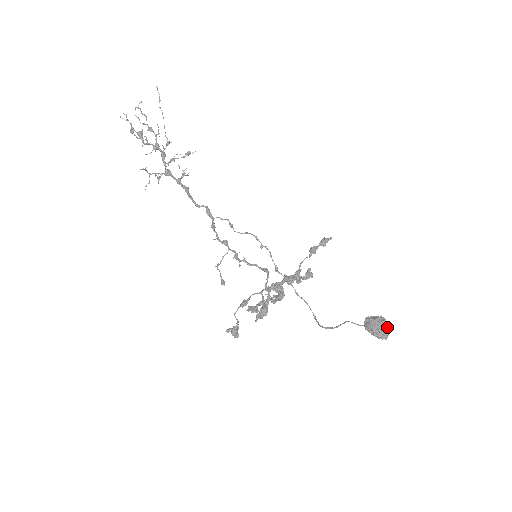
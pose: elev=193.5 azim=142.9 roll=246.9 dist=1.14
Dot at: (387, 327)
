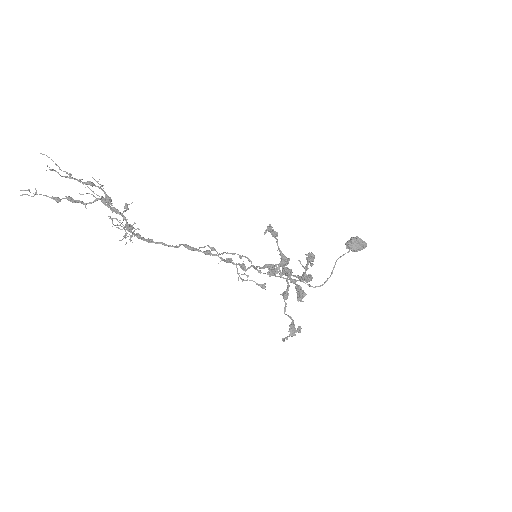
Dot at: (360, 240)
